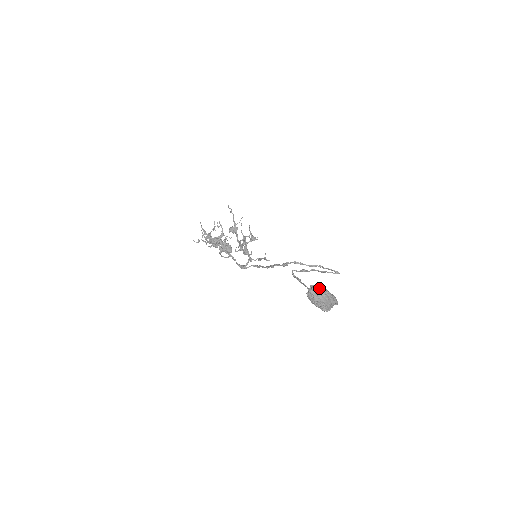
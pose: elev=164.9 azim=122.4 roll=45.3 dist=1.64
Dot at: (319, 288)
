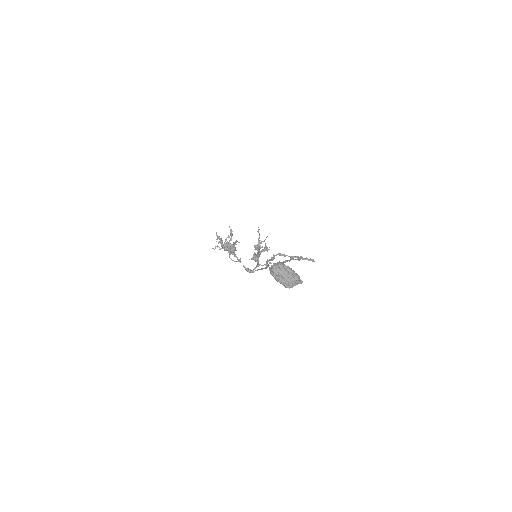
Dot at: (280, 263)
